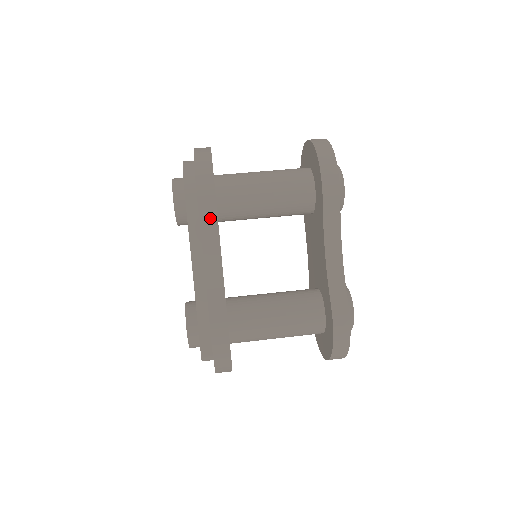
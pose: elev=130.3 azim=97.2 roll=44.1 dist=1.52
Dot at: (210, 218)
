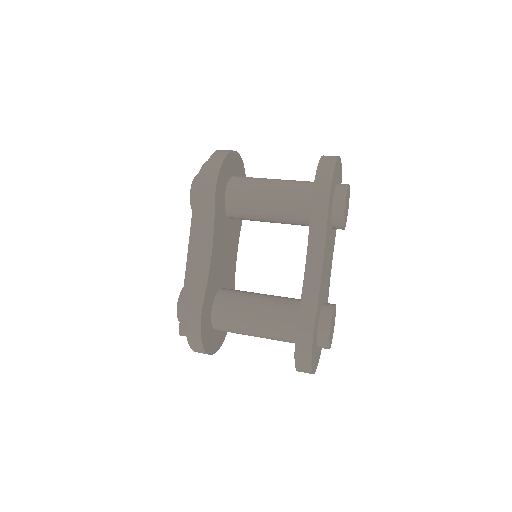
Dot at: (208, 210)
